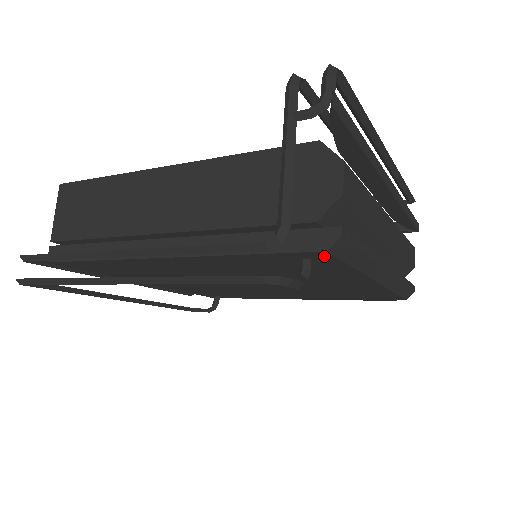
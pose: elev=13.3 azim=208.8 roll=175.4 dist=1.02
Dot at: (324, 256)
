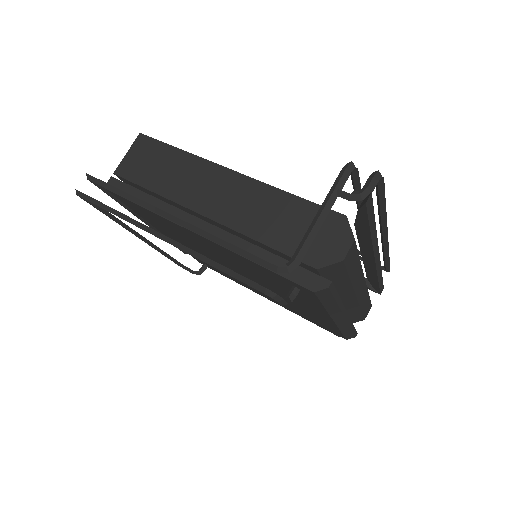
Dot at: (310, 293)
